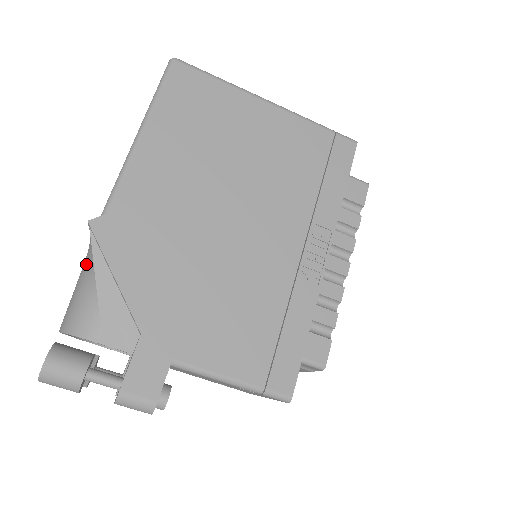
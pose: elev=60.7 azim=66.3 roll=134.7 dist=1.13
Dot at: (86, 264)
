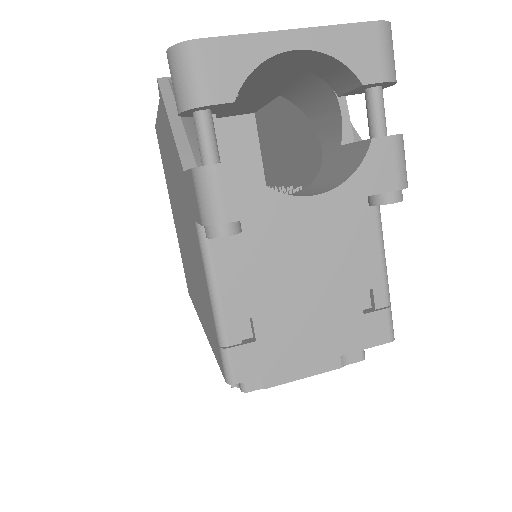
Dot at: occluded
